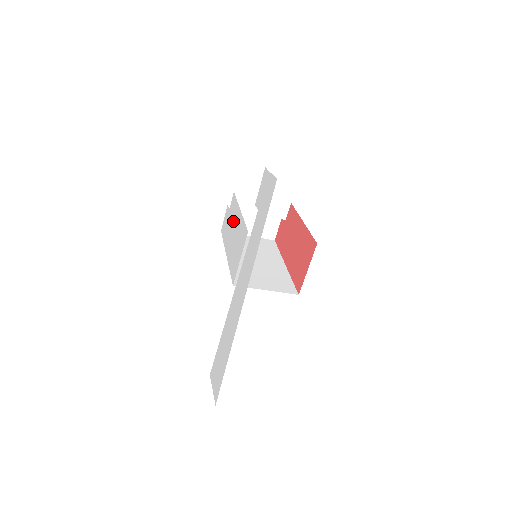
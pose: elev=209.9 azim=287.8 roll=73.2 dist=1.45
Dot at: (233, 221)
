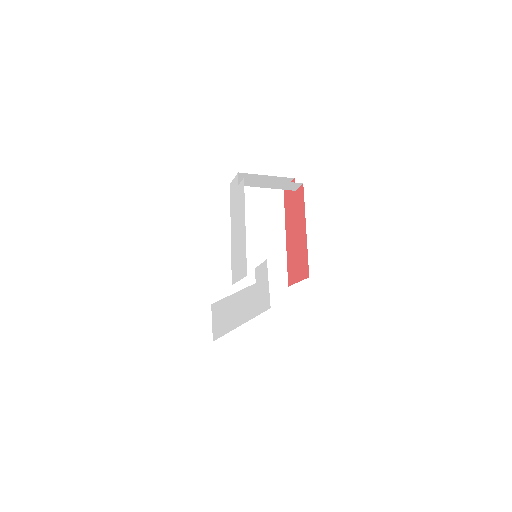
Dot at: (239, 216)
